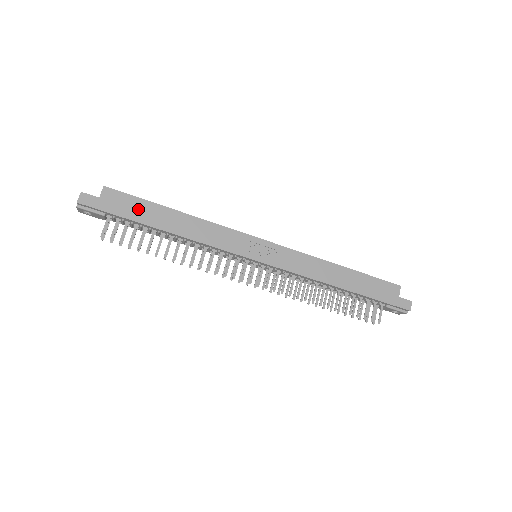
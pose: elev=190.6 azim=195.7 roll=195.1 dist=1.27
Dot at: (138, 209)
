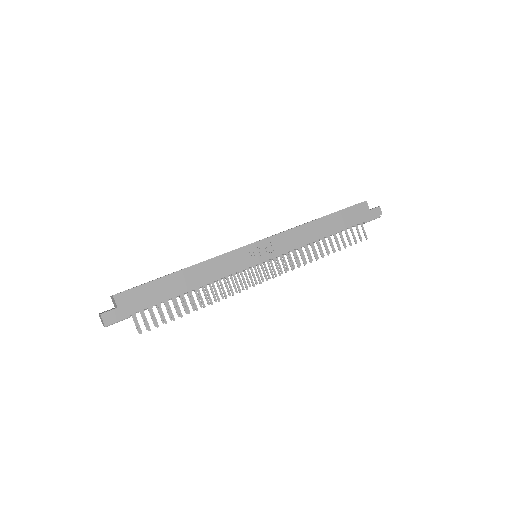
Dot at: (152, 292)
